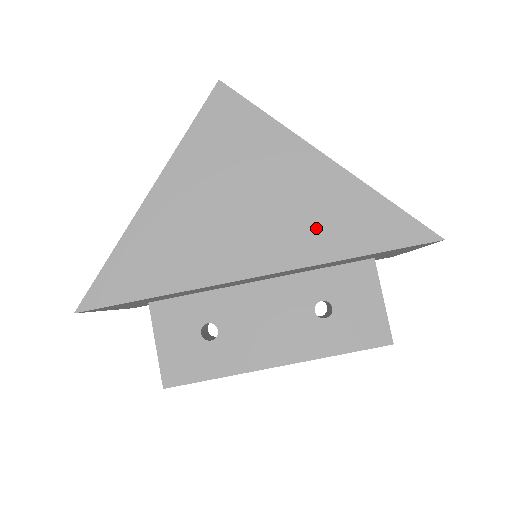
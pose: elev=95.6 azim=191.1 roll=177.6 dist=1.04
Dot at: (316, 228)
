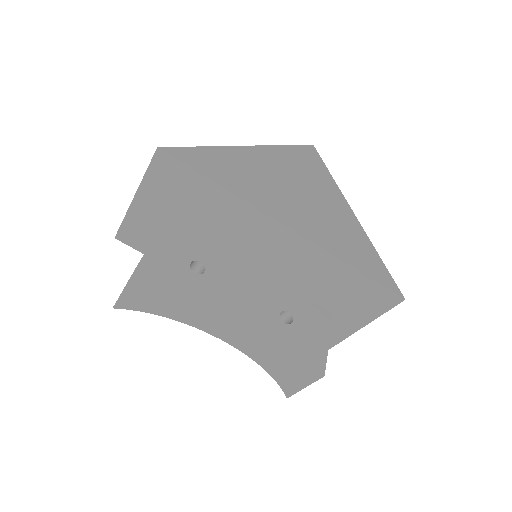
Dot at: (336, 236)
